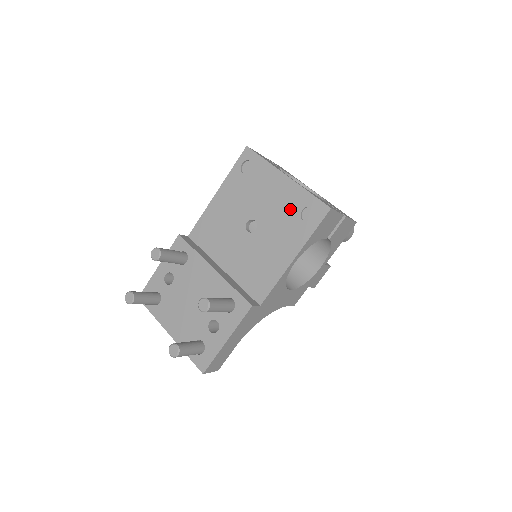
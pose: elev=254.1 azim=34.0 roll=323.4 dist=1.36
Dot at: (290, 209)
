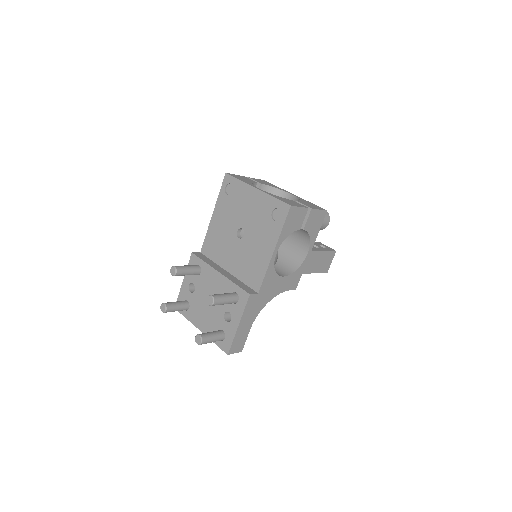
Dot at: (264, 214)
